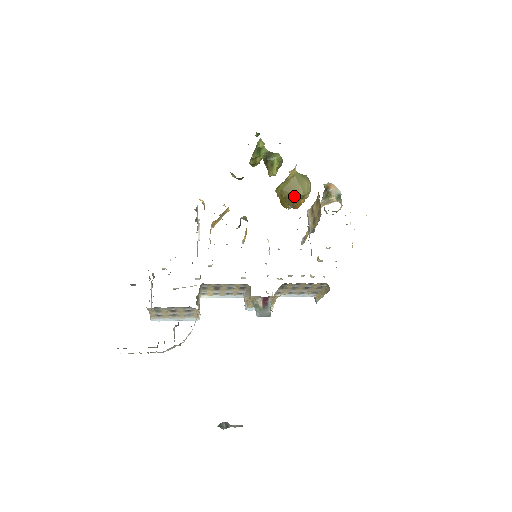
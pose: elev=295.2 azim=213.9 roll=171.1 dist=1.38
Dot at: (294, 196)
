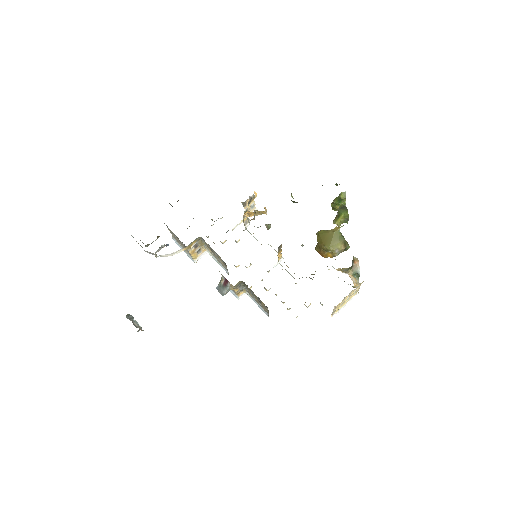
Dot at: (322, 244)
